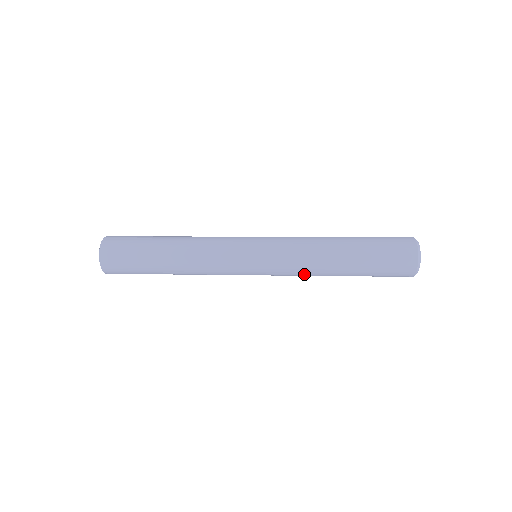
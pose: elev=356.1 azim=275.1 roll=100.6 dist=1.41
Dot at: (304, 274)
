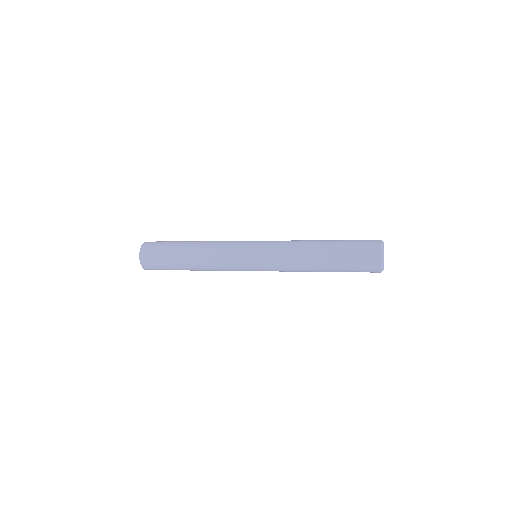
Dot at: (290, 258)
